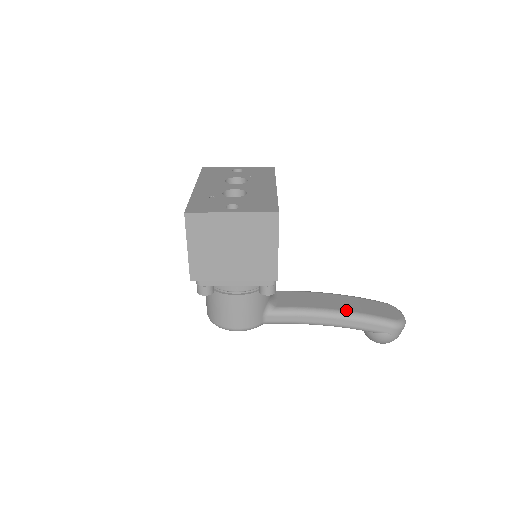
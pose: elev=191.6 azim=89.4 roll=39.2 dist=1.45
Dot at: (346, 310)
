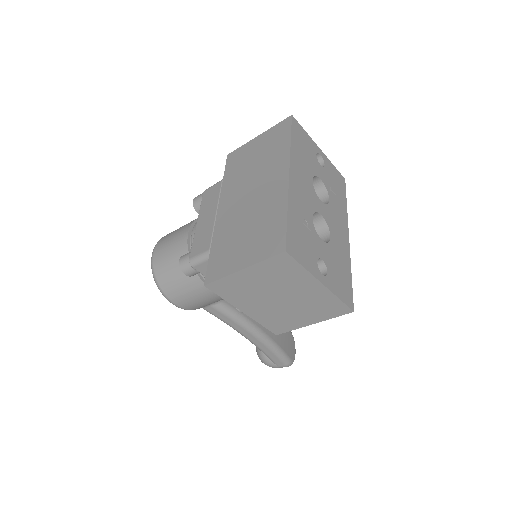
Dot at: (271, 337)
